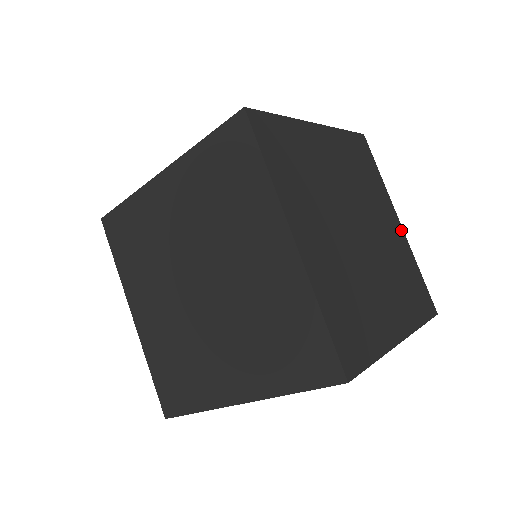
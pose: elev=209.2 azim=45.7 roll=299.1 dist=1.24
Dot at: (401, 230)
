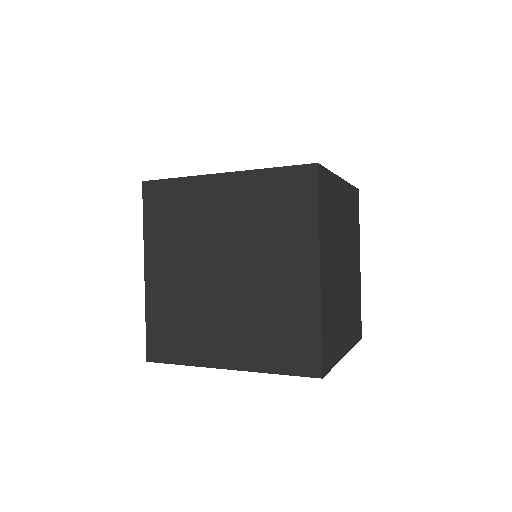
Dot at: occluded
